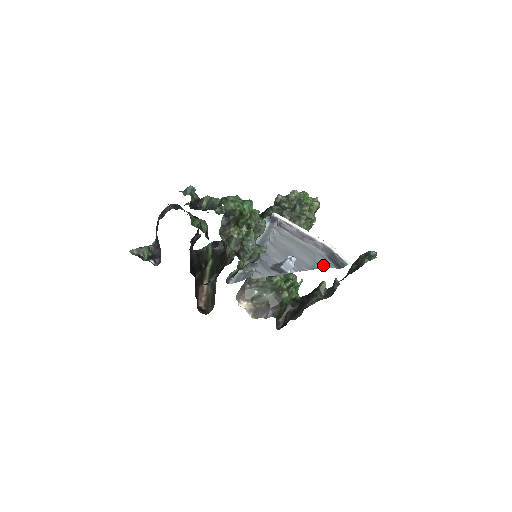
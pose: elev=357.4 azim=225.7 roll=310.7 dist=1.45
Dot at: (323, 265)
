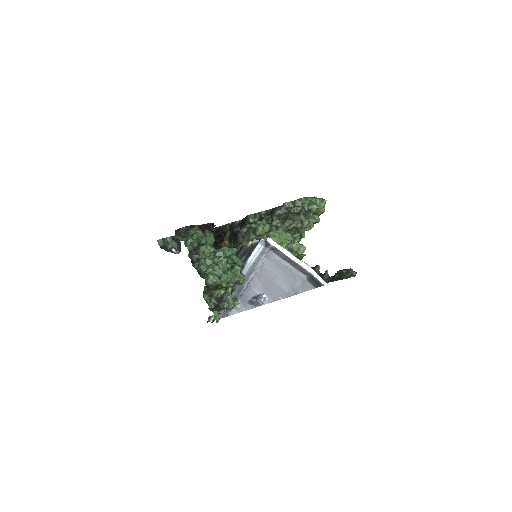
Dot at: (299, 290)
